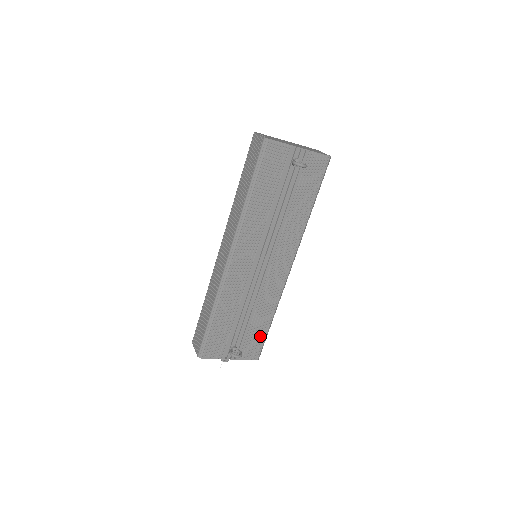
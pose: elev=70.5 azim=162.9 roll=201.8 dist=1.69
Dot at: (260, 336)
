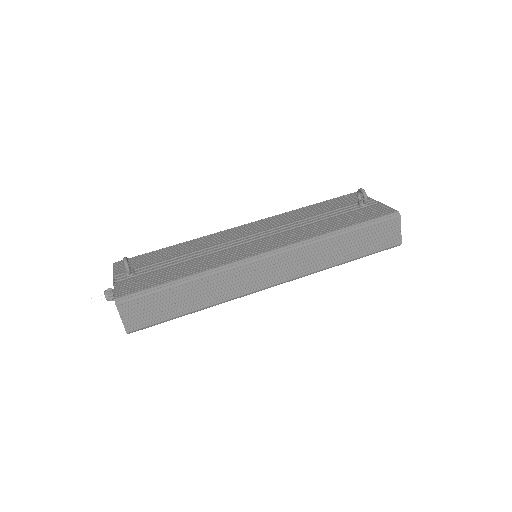
Dot at: (156, 282)
